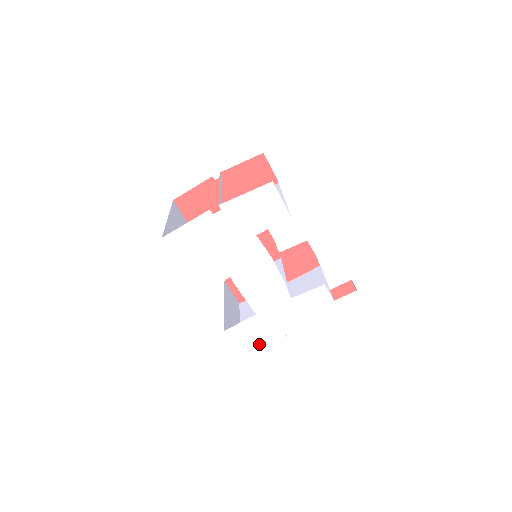
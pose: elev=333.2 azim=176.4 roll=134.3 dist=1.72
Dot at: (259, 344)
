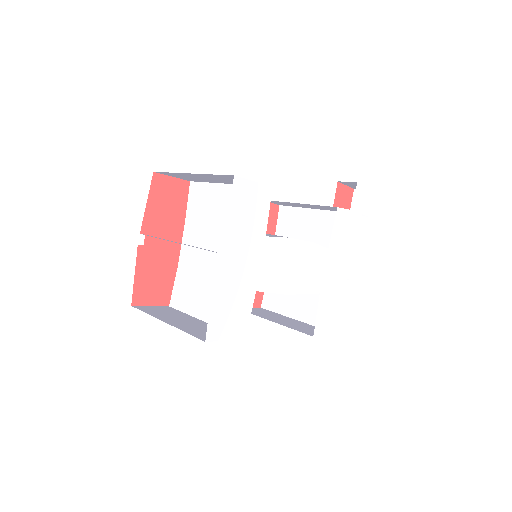
Dot at: (340, 310)
